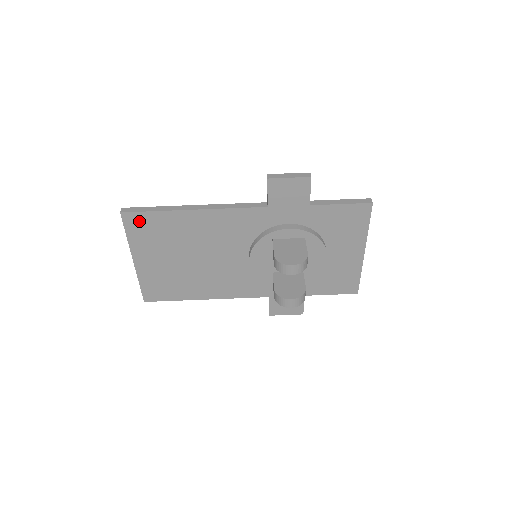
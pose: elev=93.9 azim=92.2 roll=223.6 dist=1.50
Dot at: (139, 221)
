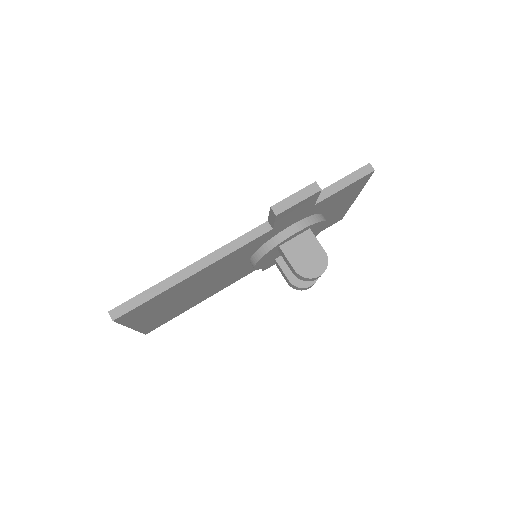
Dot at: (135, 312)
